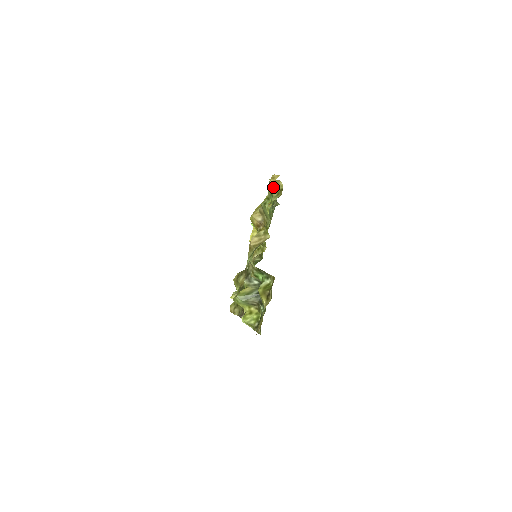
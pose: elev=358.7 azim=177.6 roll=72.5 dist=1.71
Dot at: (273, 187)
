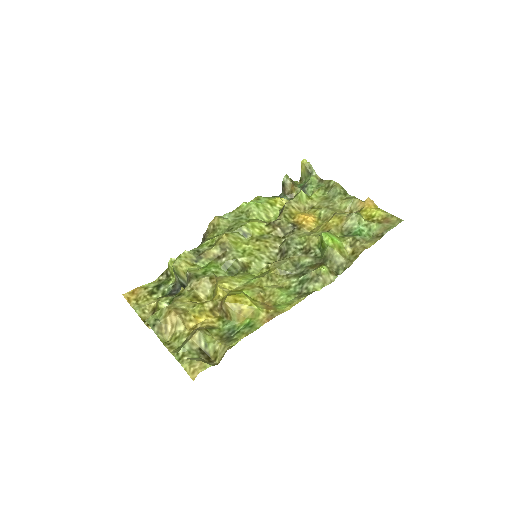
Dot at: (224, 348)
